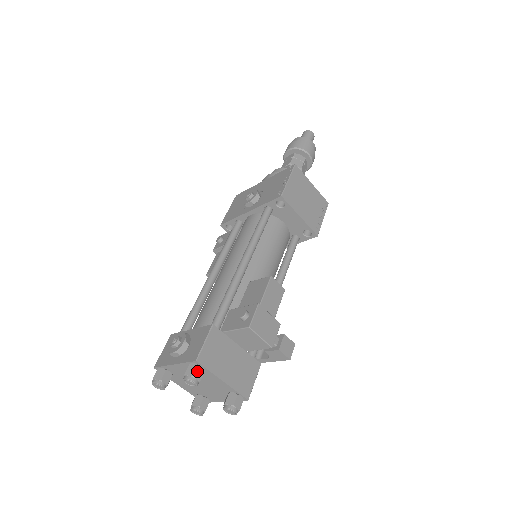
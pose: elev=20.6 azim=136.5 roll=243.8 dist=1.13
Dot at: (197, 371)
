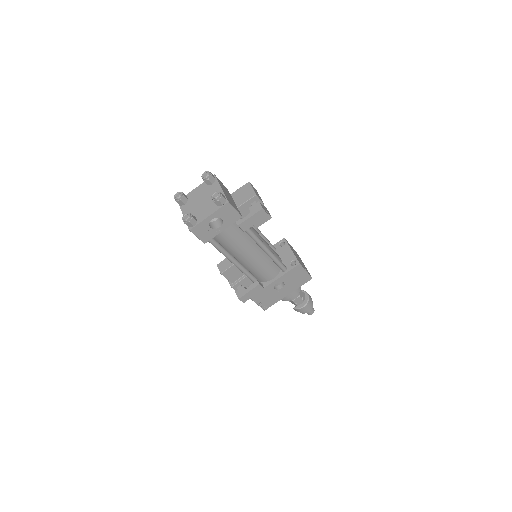
Dot at: (212, 175)
